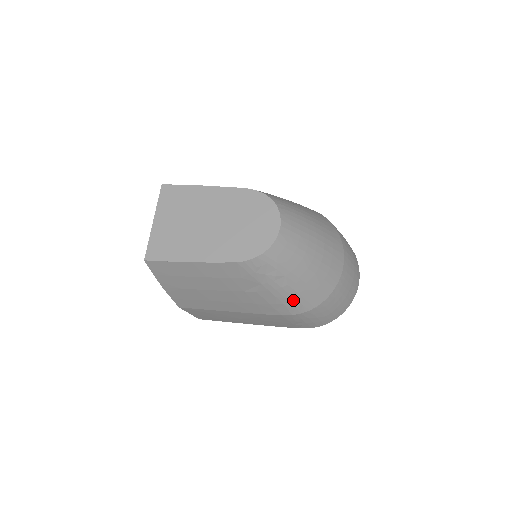
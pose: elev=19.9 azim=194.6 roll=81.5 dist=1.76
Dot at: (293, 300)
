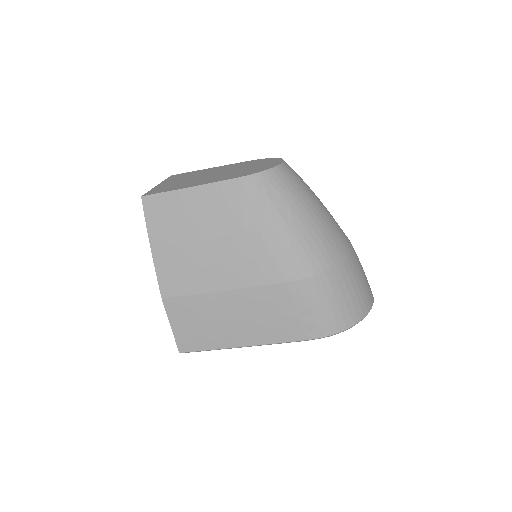
Dot at: (299, 249)
